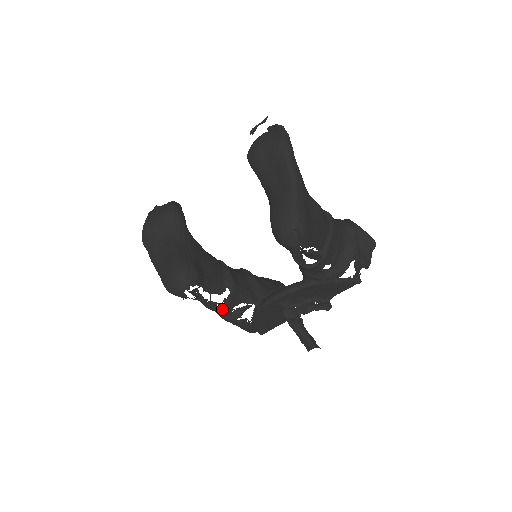
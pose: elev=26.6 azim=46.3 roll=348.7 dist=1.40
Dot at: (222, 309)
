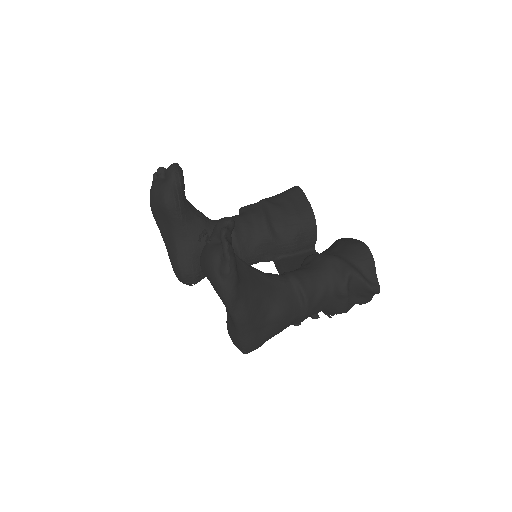
Dot at: occluded
